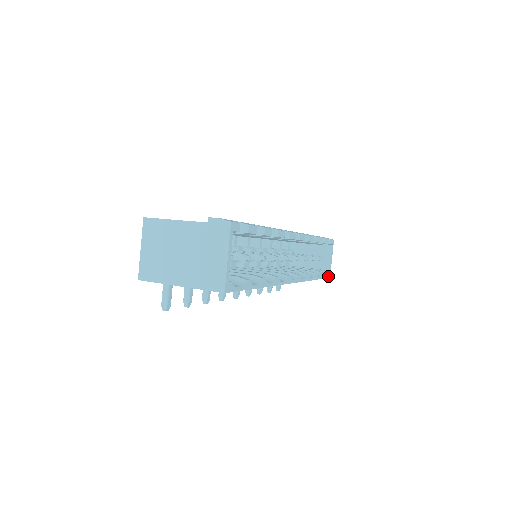
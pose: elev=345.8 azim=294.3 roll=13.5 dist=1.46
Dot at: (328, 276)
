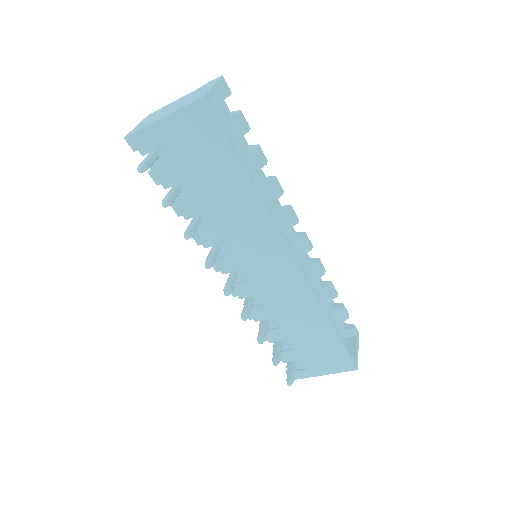
Dot at: (354, 362)
